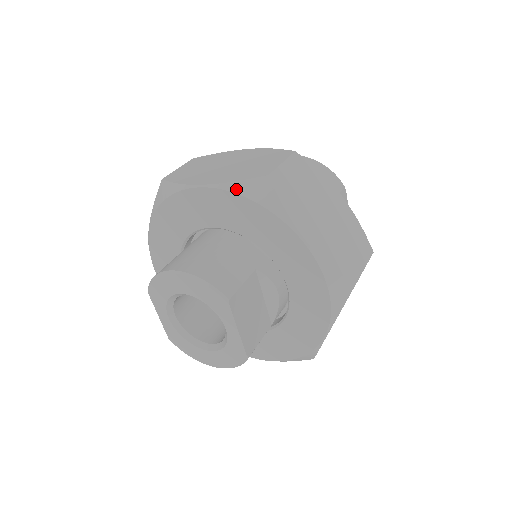
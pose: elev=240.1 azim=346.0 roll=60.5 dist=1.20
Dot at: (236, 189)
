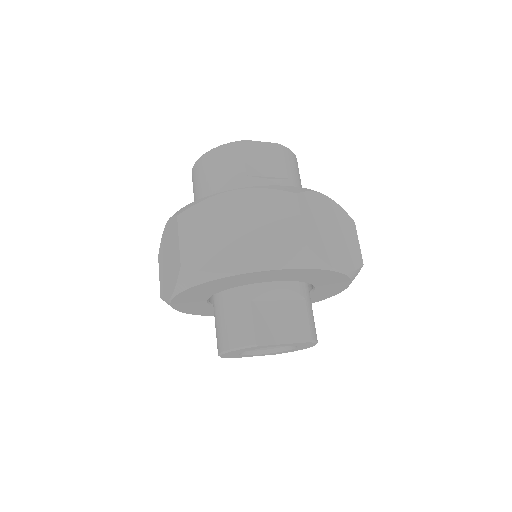
Dot at: (182, 288)
